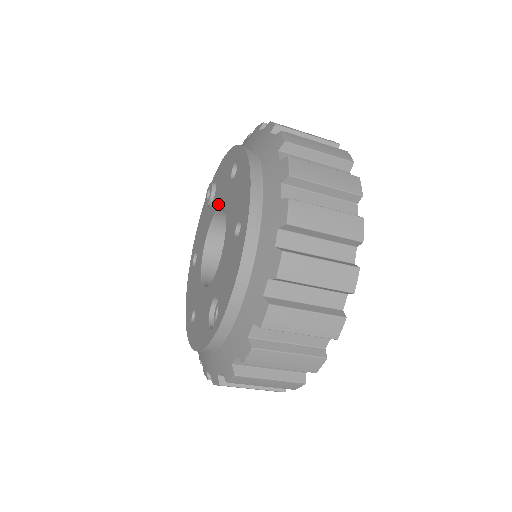
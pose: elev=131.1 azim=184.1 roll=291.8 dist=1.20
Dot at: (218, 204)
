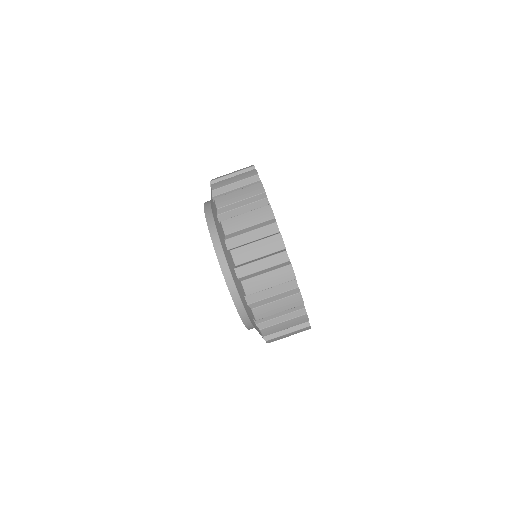
Dot at: occluded
